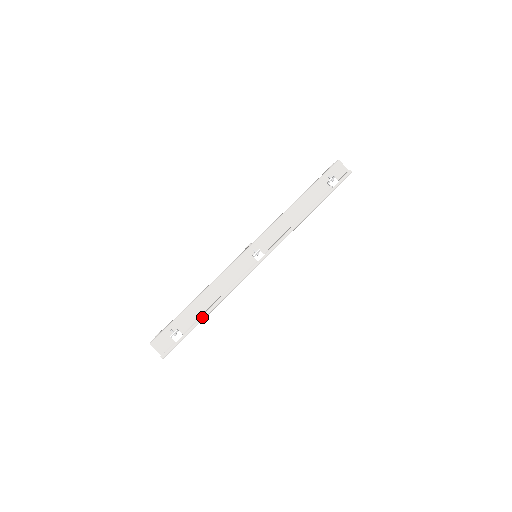
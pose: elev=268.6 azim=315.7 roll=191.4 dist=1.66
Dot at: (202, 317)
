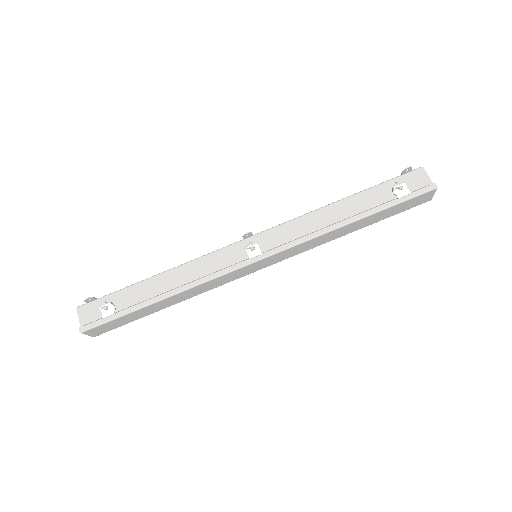
Dot at: (149, 301)
